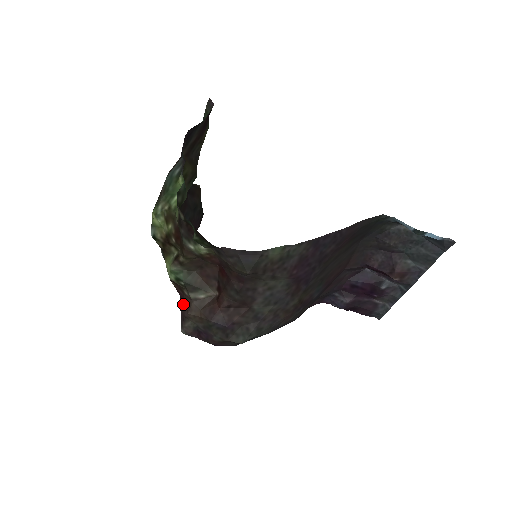
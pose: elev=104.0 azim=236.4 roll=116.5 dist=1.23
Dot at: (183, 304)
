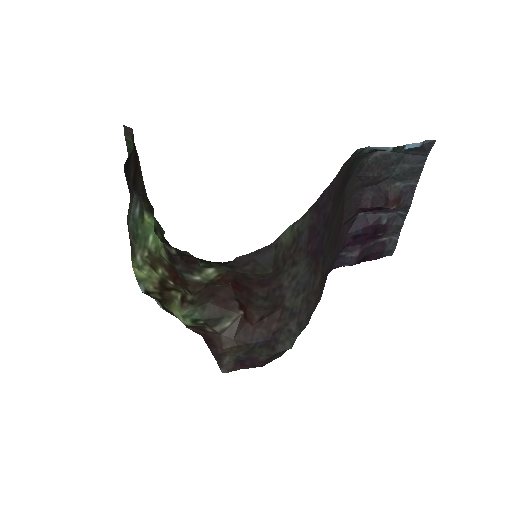
Dot at: (211, 343)
